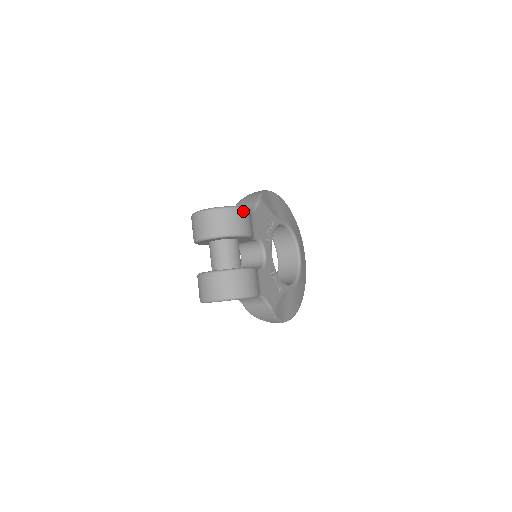
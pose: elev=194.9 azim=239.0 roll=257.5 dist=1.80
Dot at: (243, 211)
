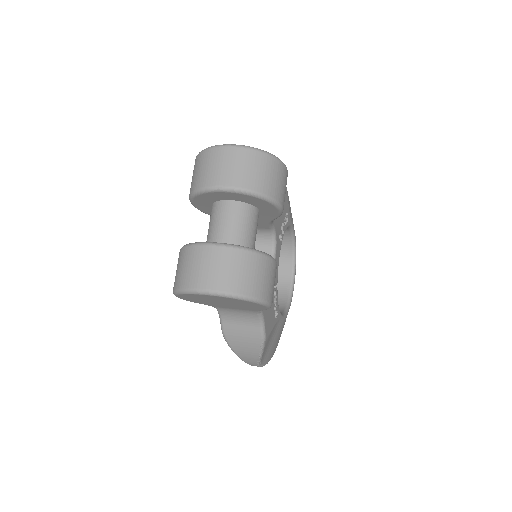
Dot at: (285, 170)
